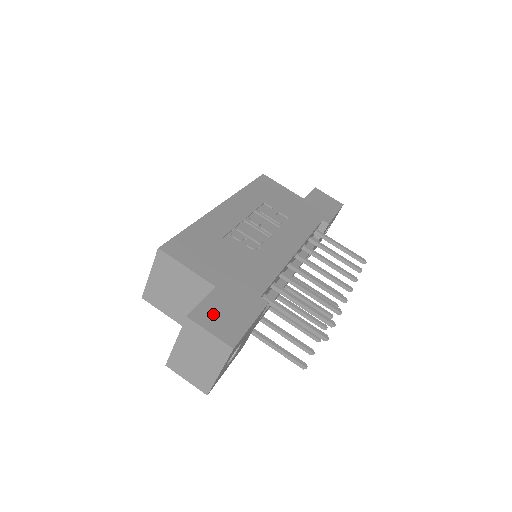
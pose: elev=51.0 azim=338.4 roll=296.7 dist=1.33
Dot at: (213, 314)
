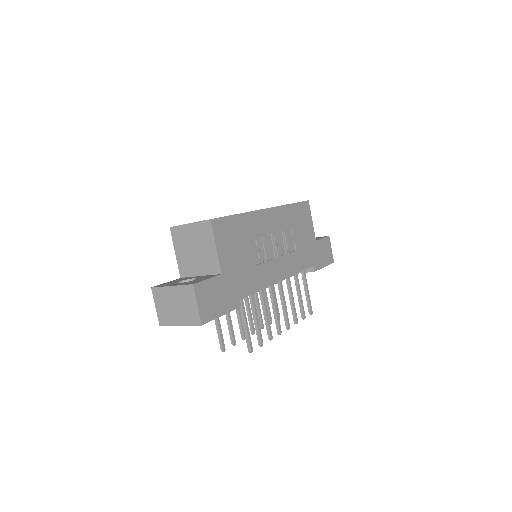
Dot at: (207, 293)
